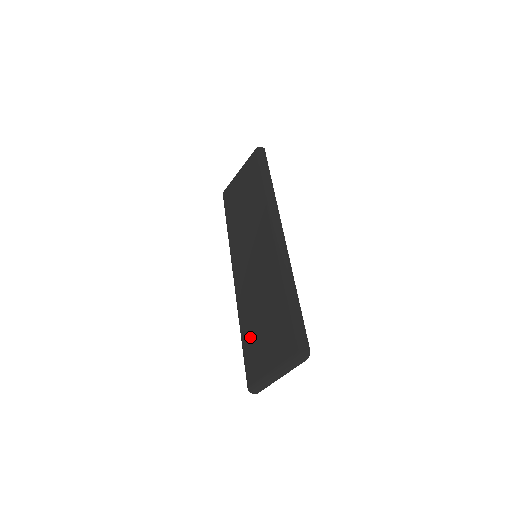
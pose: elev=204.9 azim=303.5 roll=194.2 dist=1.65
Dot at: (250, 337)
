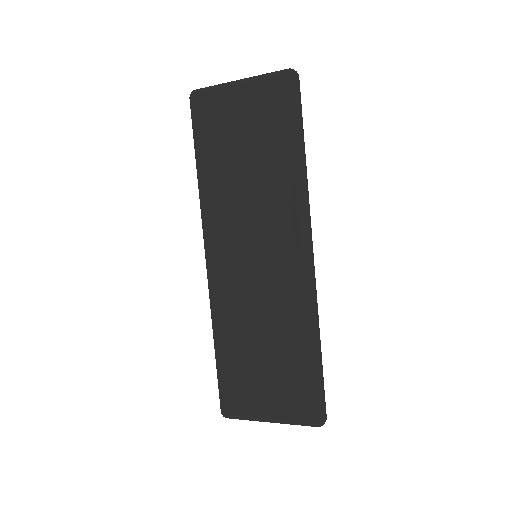
Dot at: (235, 362)
